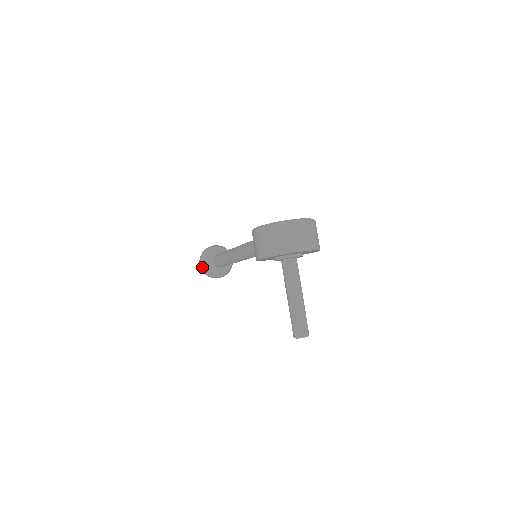
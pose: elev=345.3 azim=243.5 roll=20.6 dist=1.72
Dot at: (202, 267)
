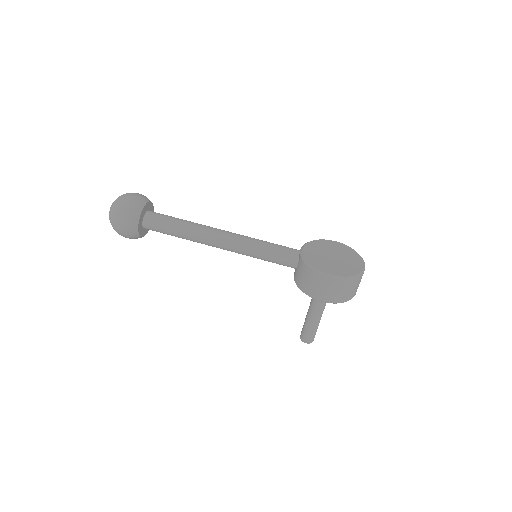
Dot at: (126, 232)
